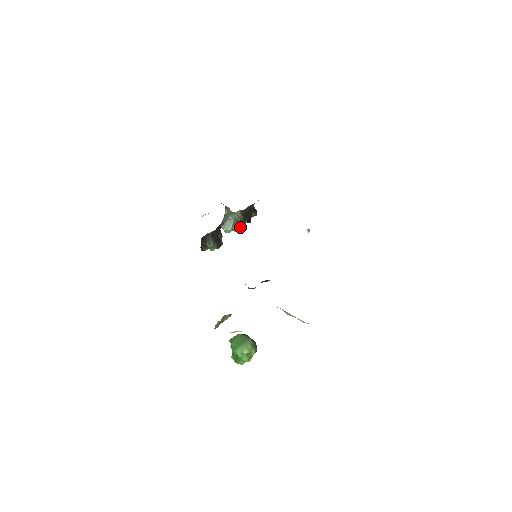
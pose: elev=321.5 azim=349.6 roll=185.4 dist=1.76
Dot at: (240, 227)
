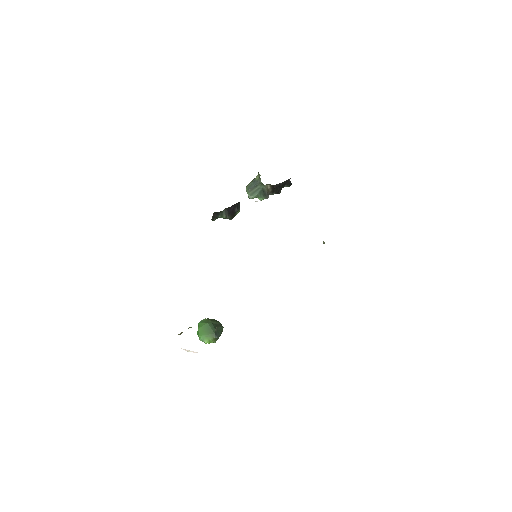
Dot at: (265, 197)
